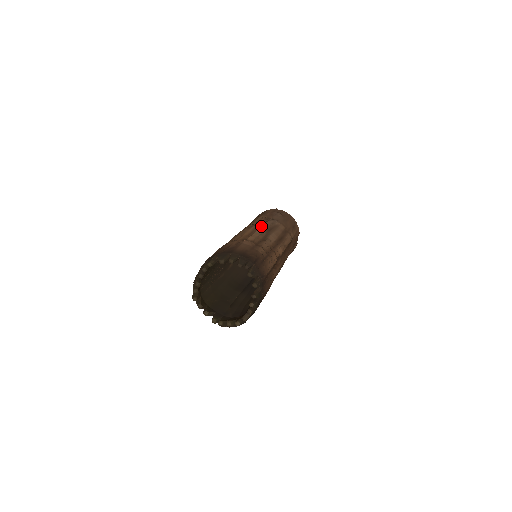
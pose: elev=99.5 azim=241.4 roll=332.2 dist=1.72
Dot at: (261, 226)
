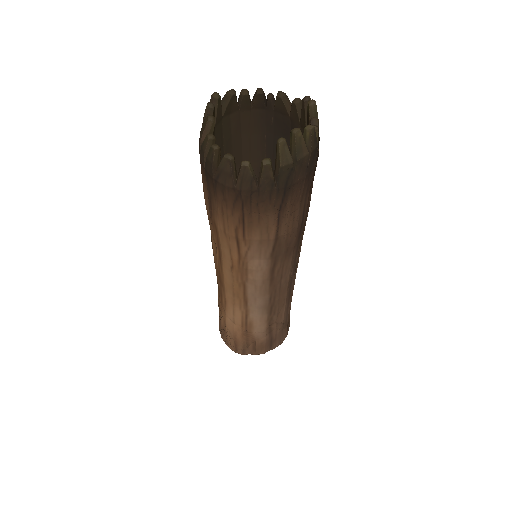
Dot at: occluded
